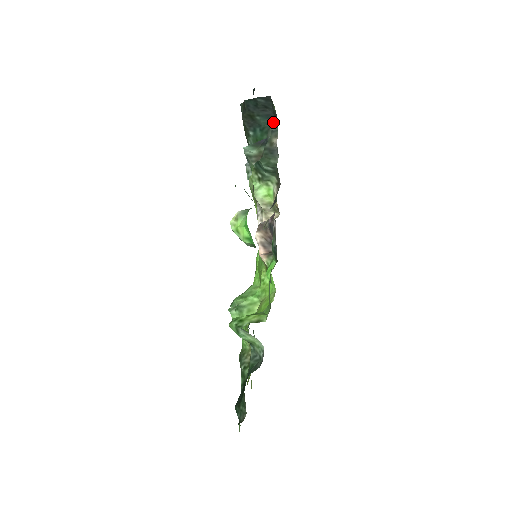
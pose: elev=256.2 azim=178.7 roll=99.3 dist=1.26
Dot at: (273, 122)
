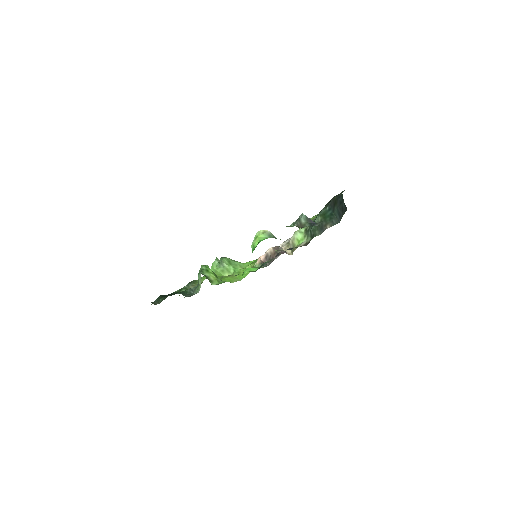
Dot at: (338, 219)
